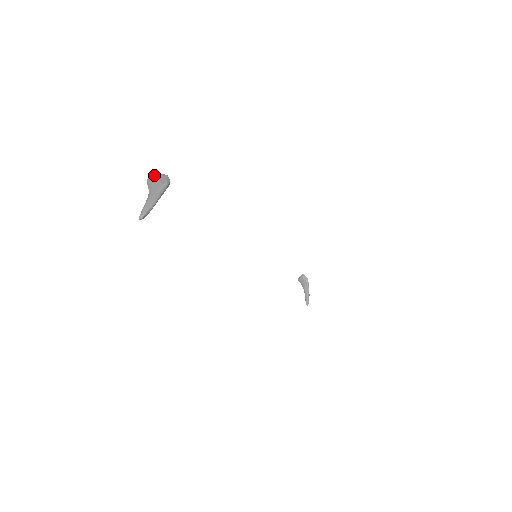
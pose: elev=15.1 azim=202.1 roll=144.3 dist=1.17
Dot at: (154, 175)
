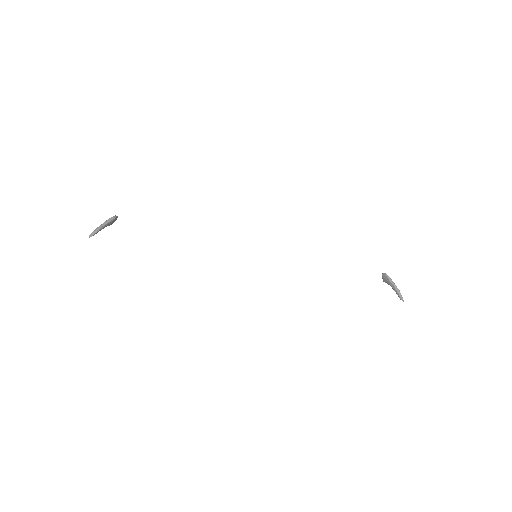
Dot at: occluded
